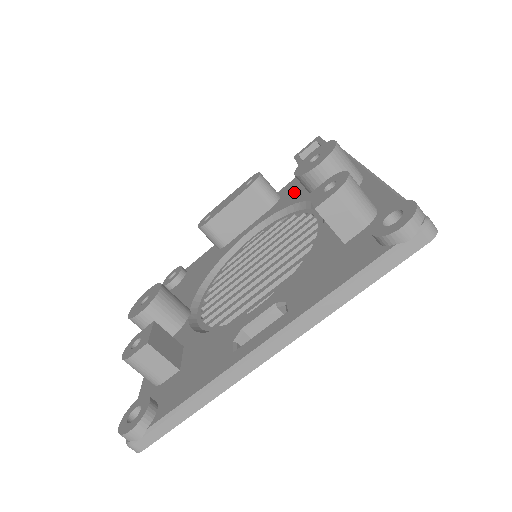
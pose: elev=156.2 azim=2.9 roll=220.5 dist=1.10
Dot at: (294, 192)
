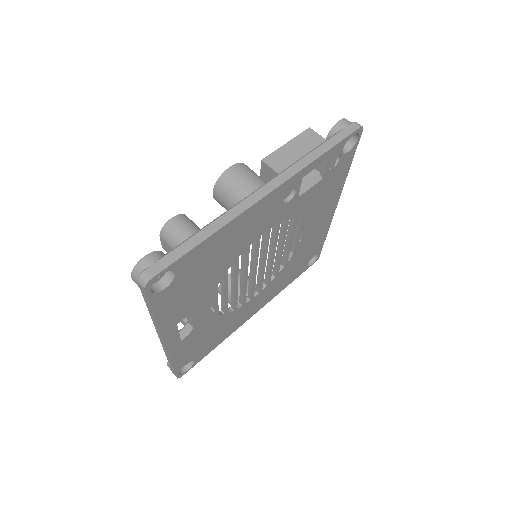
Dot at: occluded
